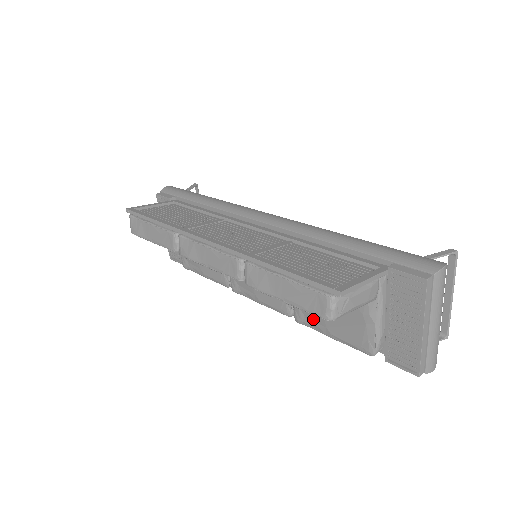
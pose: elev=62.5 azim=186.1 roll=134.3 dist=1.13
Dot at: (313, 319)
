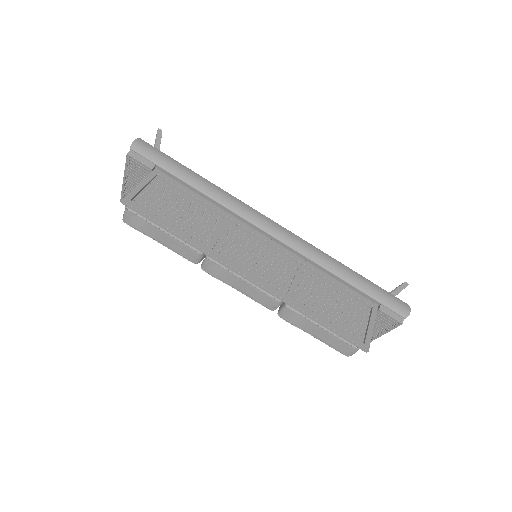
Dot at: occluded
